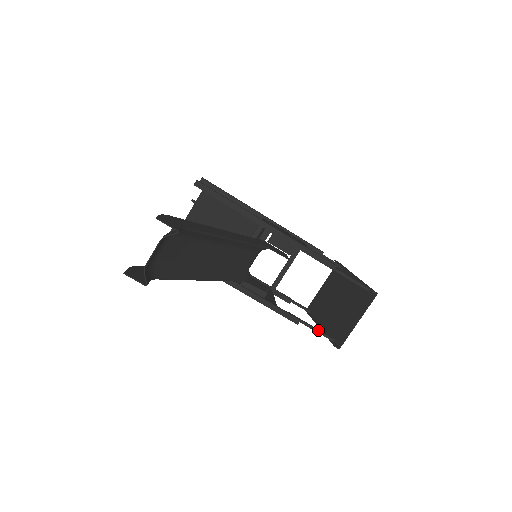
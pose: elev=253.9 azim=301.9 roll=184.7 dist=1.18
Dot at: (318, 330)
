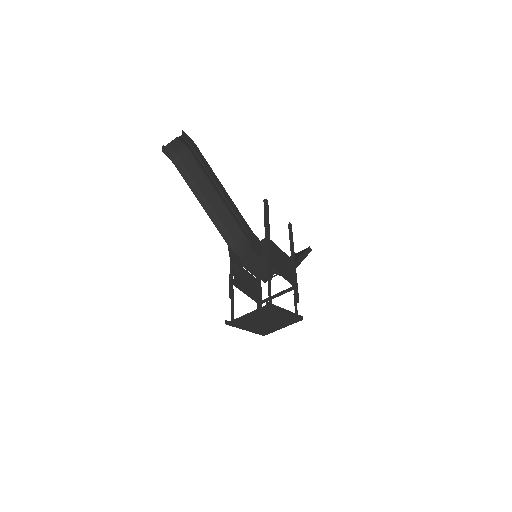
Dot at: (233, 310)
